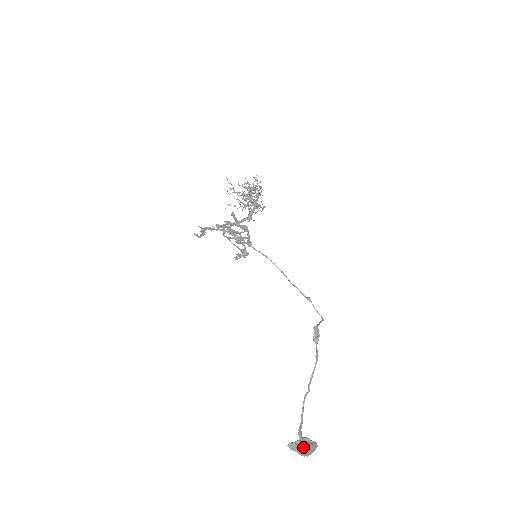
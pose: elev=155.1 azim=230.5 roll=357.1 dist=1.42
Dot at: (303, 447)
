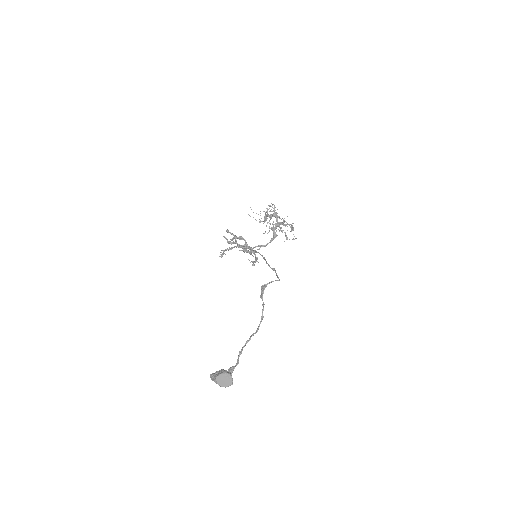
Dot at: (216, 375)
